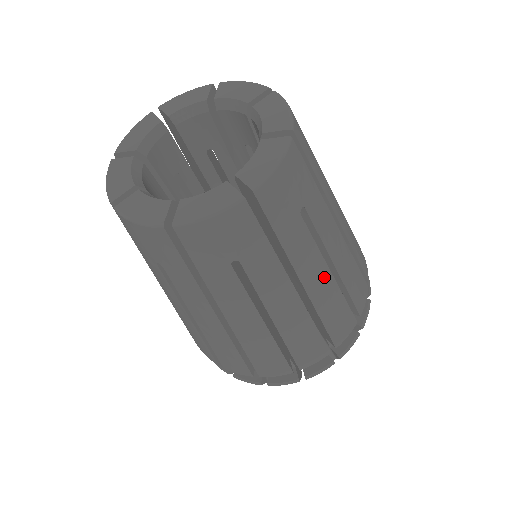
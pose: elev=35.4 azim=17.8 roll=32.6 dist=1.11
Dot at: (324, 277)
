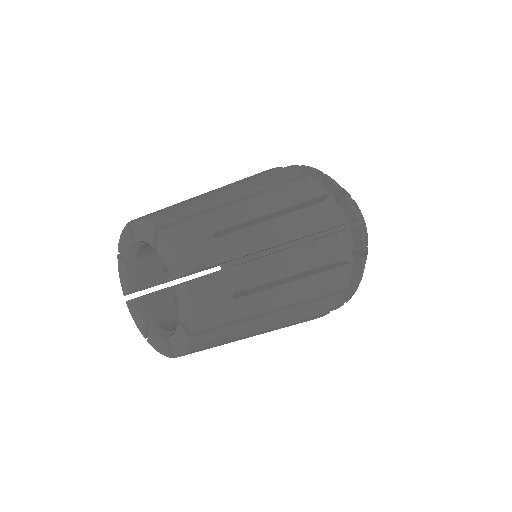
Dot at: (291, 288)
